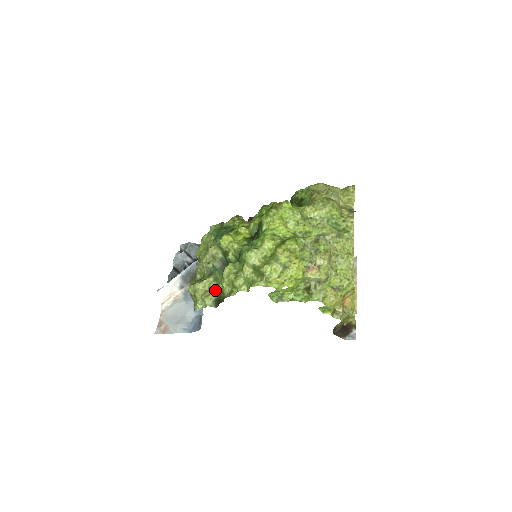
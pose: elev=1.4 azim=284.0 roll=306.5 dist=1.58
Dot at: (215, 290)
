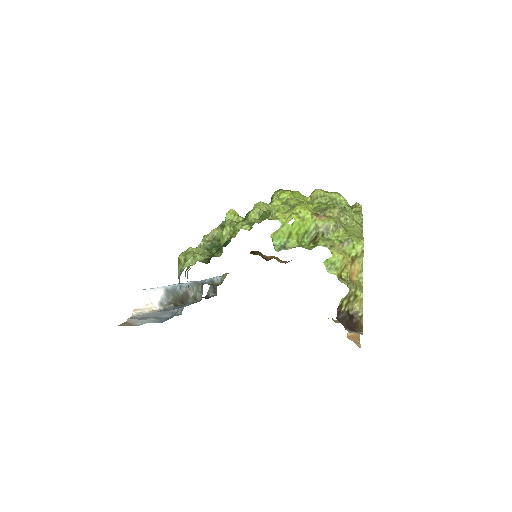
Dot at: (209, 256)
